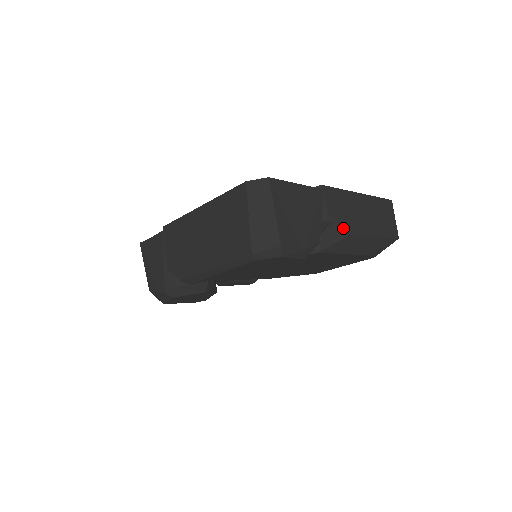
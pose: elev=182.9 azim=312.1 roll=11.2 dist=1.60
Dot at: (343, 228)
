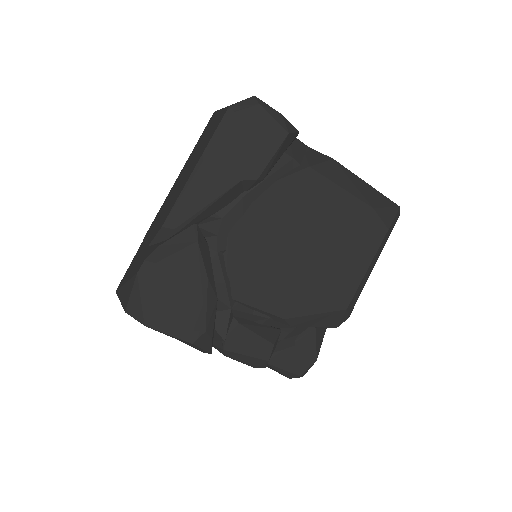
Dot at: (324, 155)
